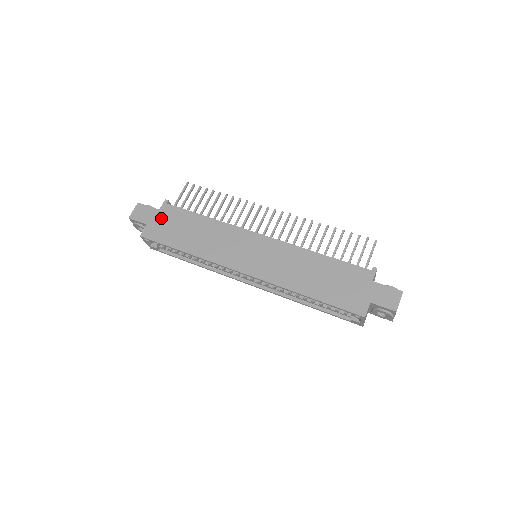
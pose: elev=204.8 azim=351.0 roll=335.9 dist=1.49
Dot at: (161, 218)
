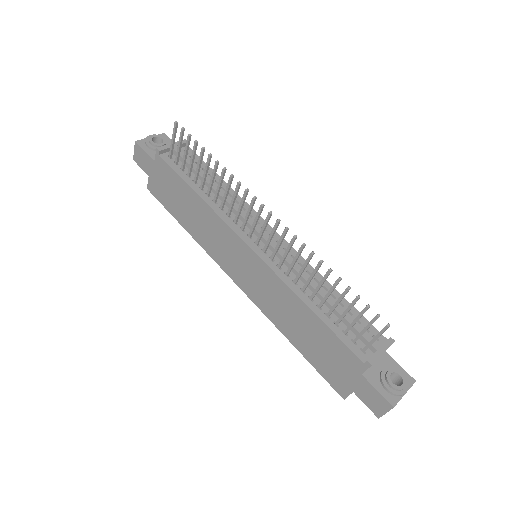
Dot at: (158, 174)
